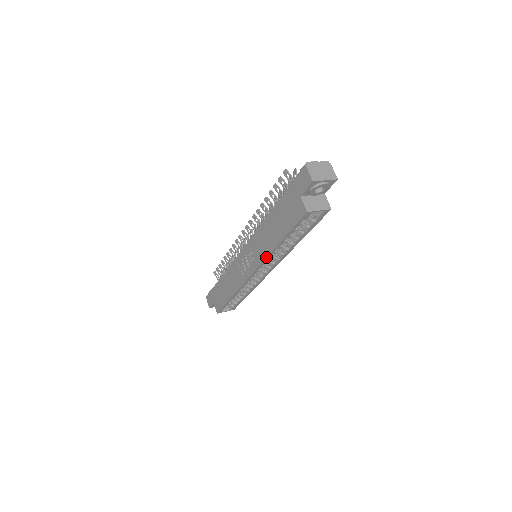
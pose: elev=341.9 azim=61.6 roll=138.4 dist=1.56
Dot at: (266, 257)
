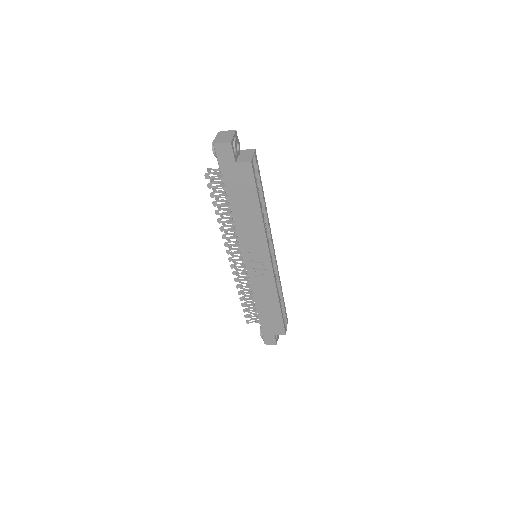
Dot at: (265, 234)
